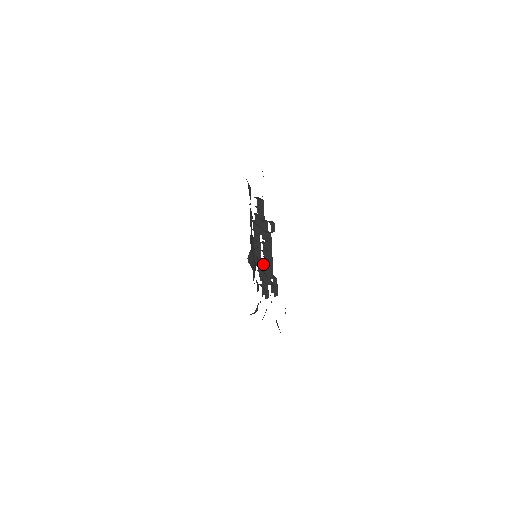
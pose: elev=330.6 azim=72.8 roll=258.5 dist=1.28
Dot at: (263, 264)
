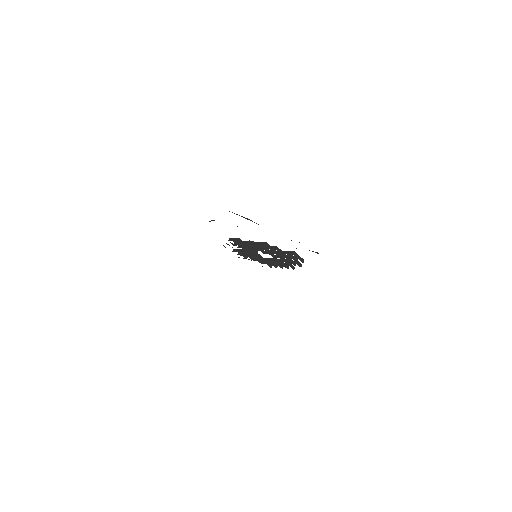
Dot at: (262, 260)
